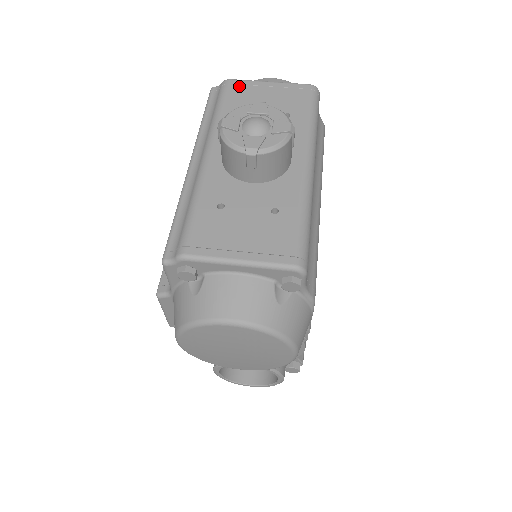
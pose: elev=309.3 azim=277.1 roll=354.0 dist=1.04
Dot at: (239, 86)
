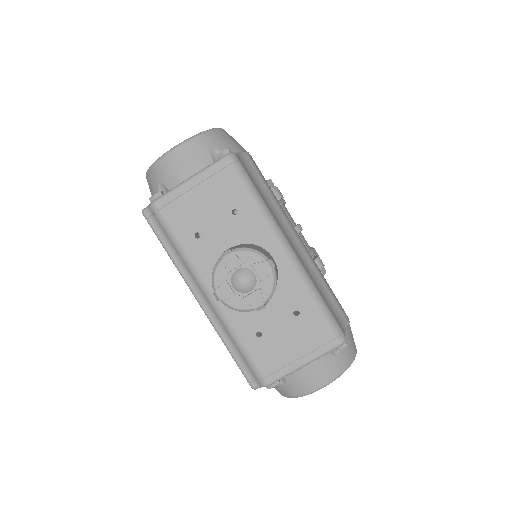
Dot at: (170, 206)
